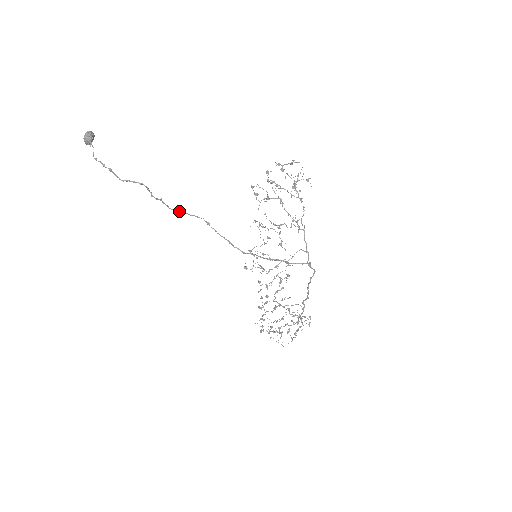
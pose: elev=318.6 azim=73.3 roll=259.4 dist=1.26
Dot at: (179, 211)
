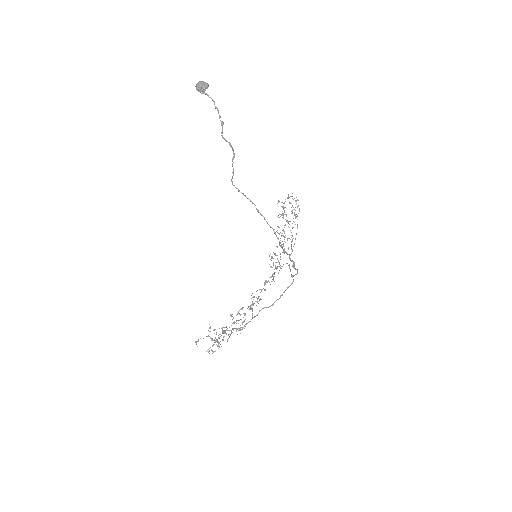
Dot at: occluded
